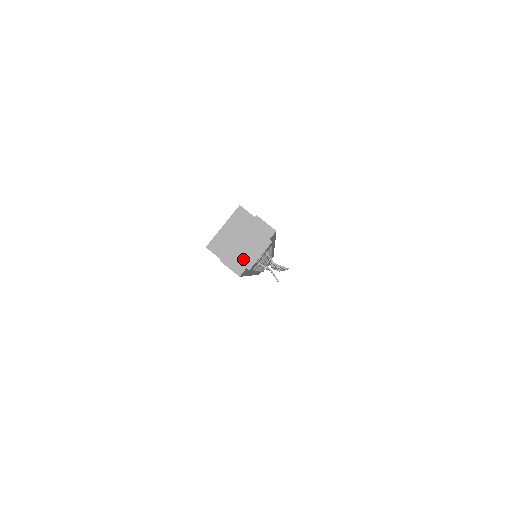
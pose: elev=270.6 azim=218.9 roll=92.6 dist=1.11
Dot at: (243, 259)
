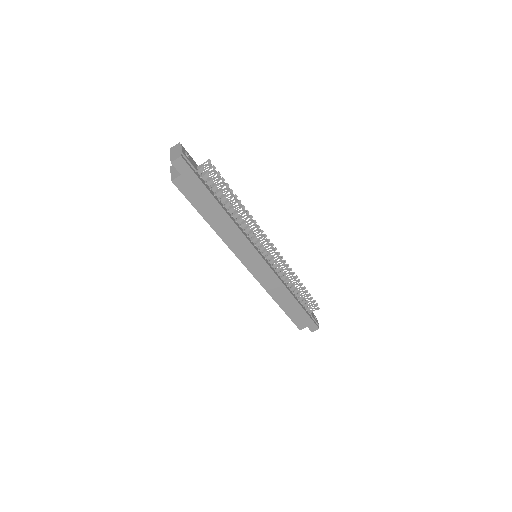
Dot at: (177, 154)
